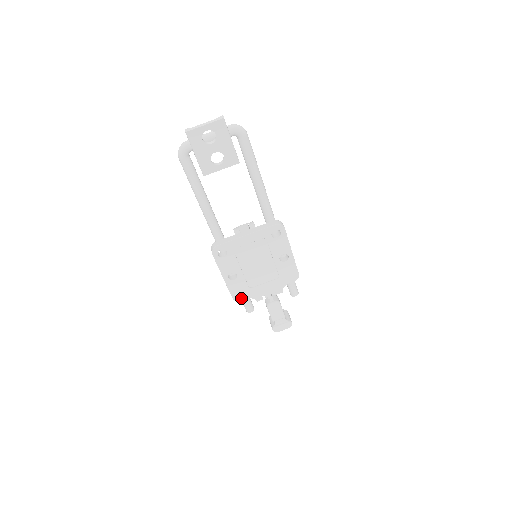
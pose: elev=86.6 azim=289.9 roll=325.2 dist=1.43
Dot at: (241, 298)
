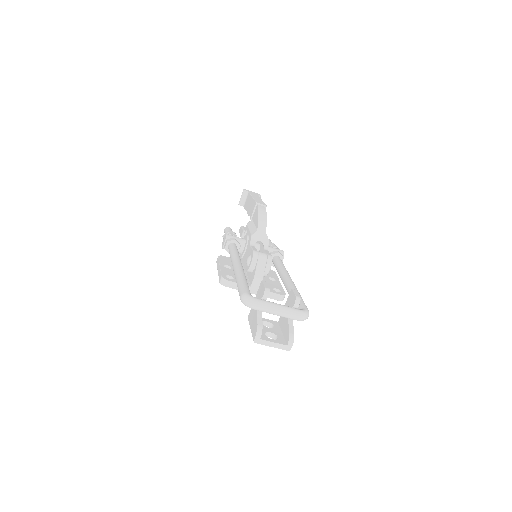
Dot at: occluded
